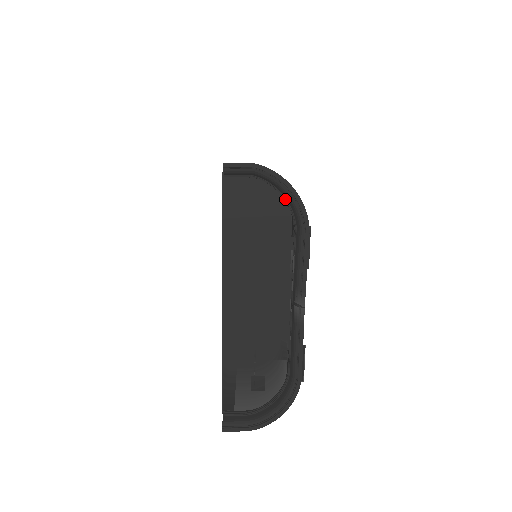
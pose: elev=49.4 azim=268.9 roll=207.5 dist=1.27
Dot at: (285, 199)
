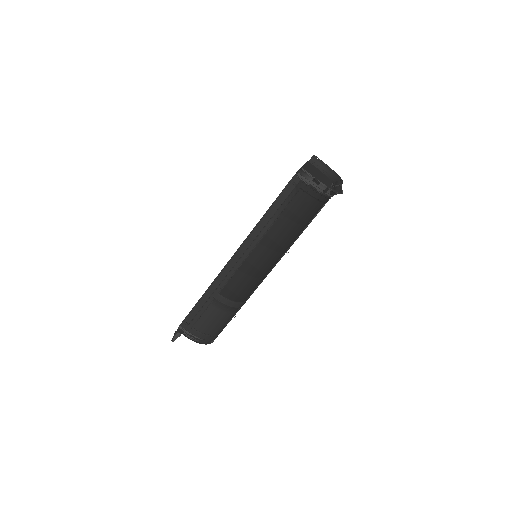
Dot at: (331, 177)
